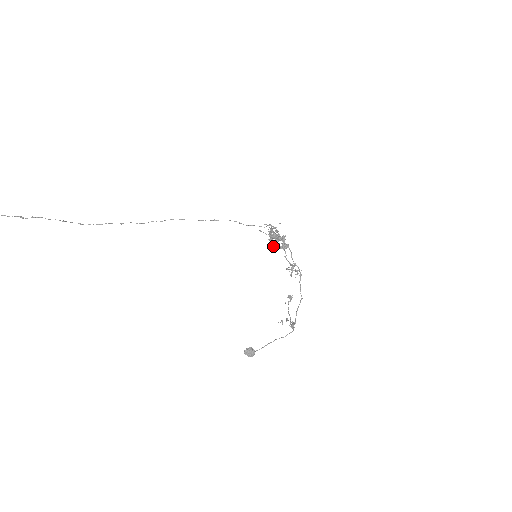
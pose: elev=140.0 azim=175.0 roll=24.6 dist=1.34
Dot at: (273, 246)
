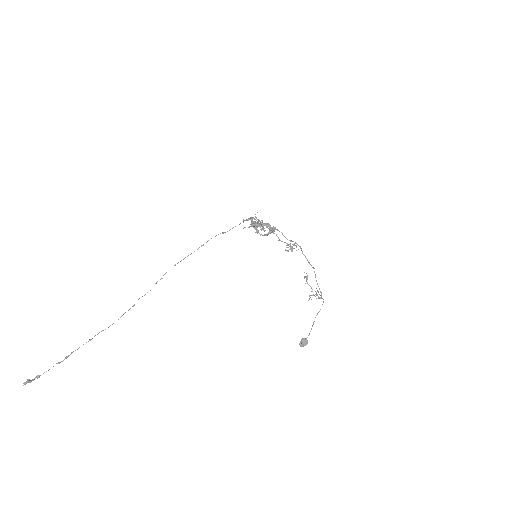
Dot at: occluded
